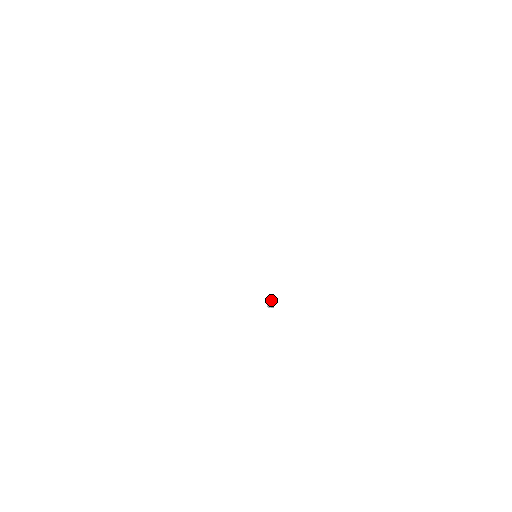
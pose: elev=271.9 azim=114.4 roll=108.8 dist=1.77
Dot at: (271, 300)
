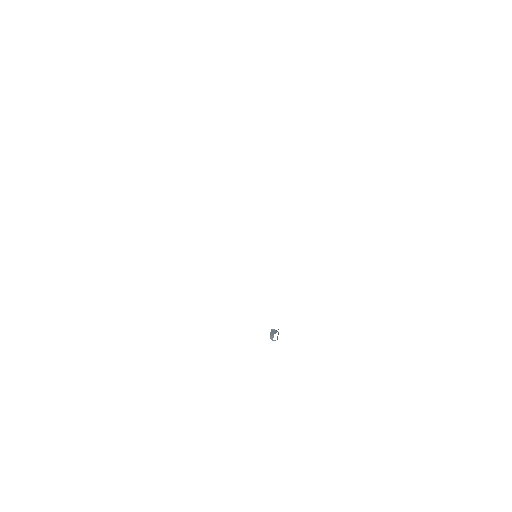
Dot at: (273, 340)
